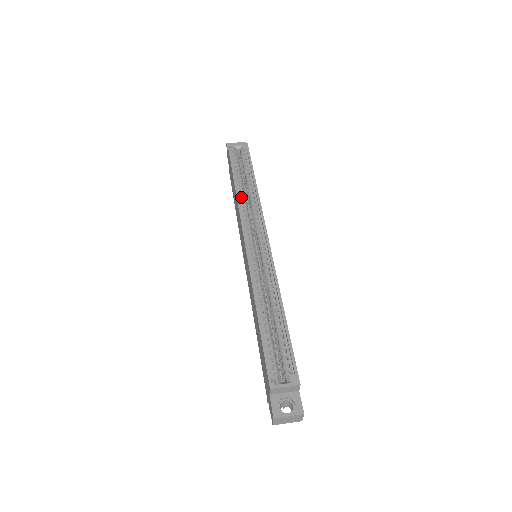
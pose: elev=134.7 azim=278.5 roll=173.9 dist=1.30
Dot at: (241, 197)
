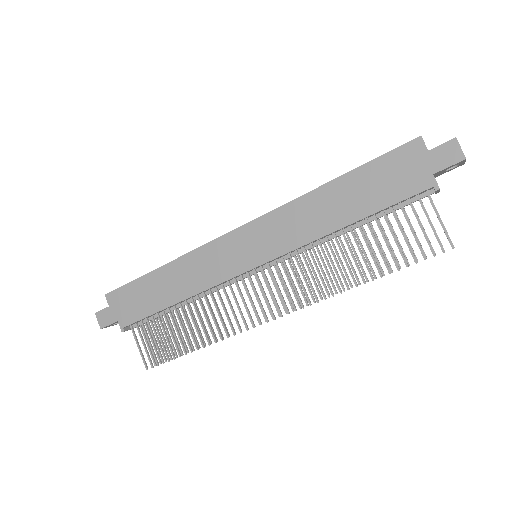
Dot at: (181, 261)
